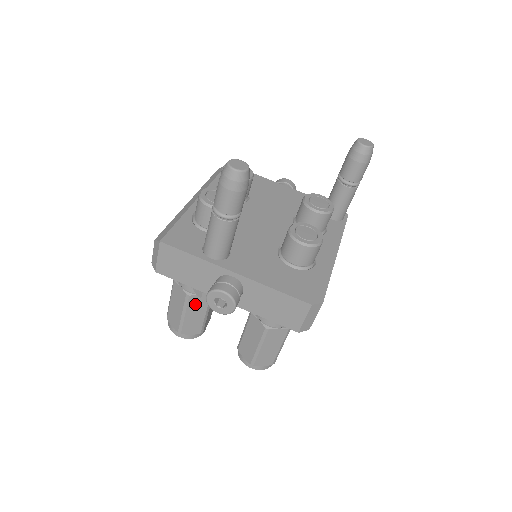
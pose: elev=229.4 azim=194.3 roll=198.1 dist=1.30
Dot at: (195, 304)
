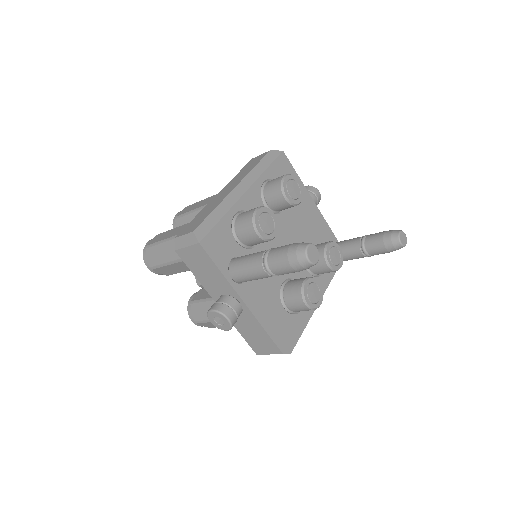
Dot at: (182, 265)
